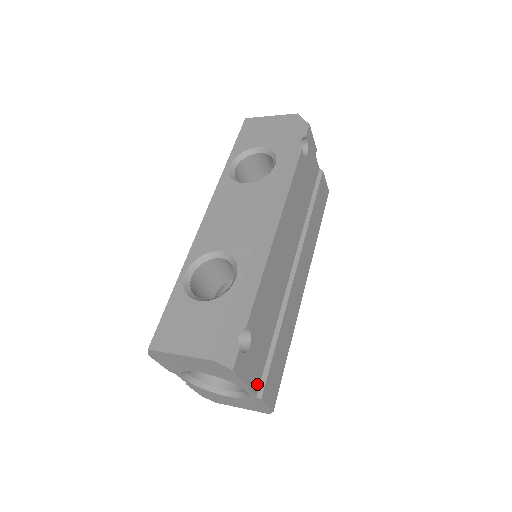
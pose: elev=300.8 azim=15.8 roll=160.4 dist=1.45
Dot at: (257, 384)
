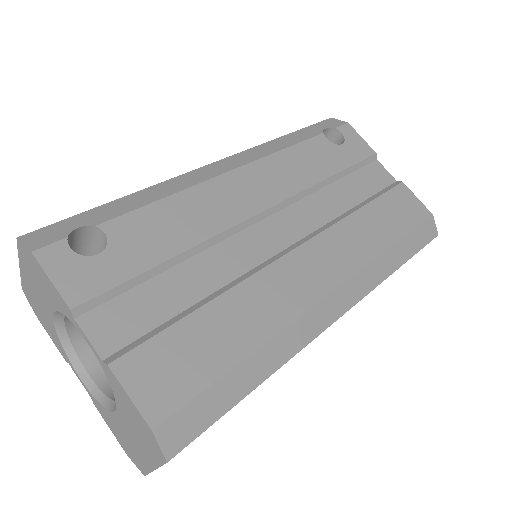
Dot at: (115, 341)
